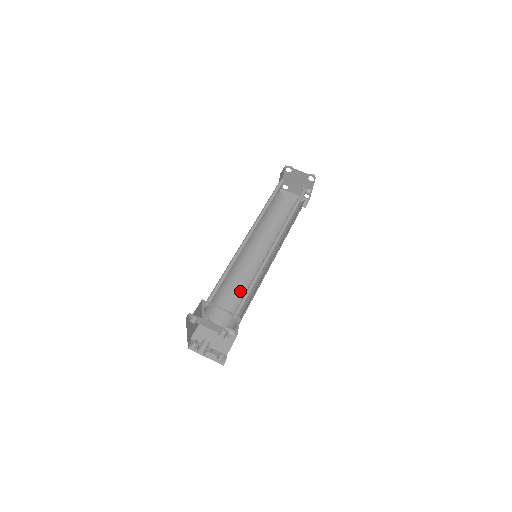
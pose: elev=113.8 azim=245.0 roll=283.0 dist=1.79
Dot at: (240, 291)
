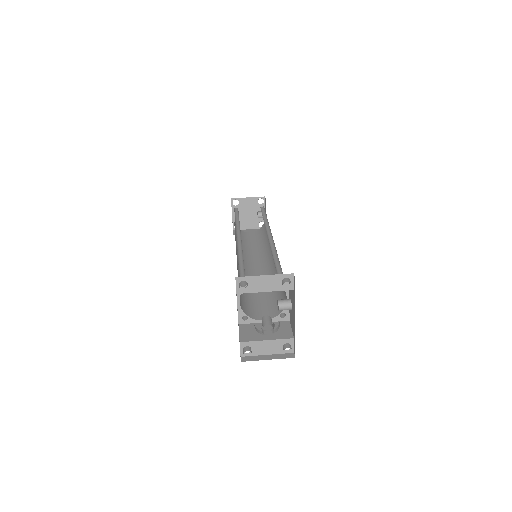
Dot at: (260, 292)
